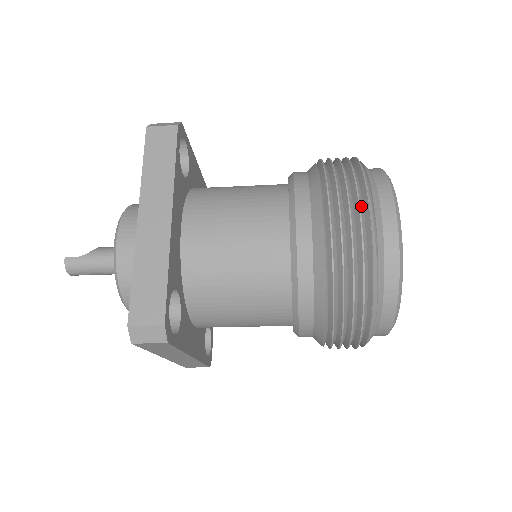
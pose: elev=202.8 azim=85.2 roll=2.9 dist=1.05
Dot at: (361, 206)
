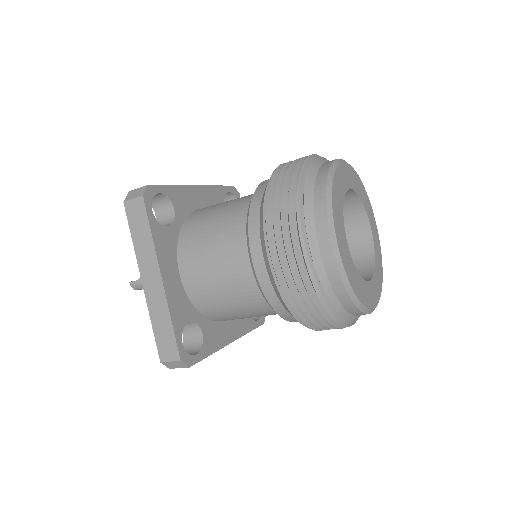
Dot at: (296, 244)
